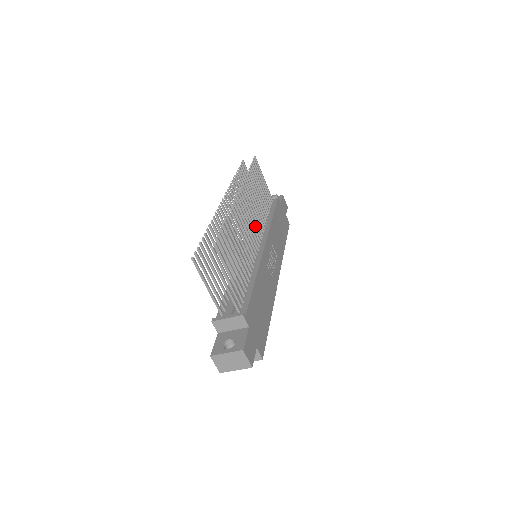
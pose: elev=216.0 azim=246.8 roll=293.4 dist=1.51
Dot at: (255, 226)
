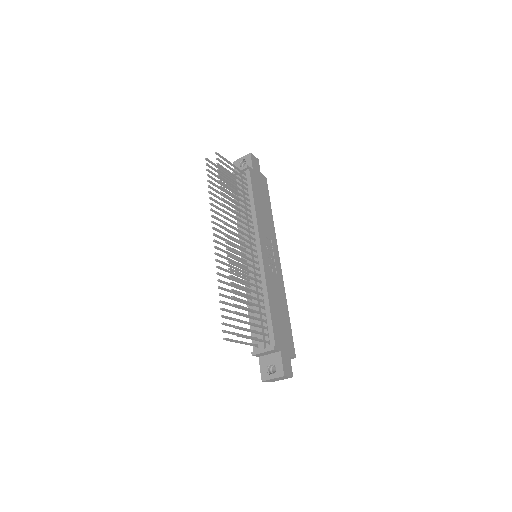
Dot at: occluded
